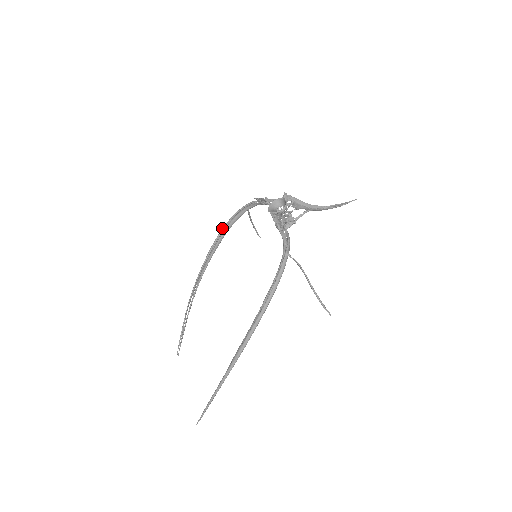
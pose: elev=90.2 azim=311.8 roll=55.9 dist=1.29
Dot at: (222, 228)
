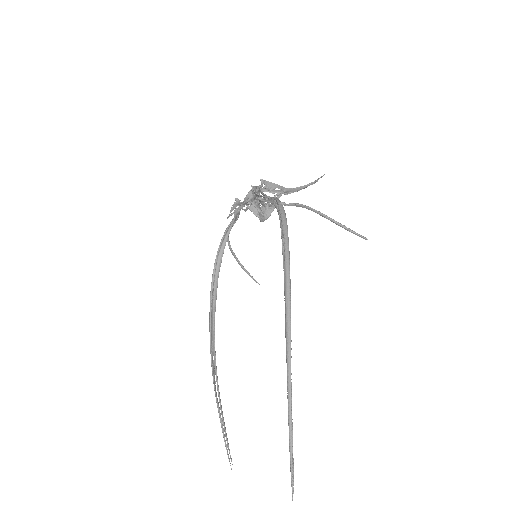
Dot at: (212, 276)
